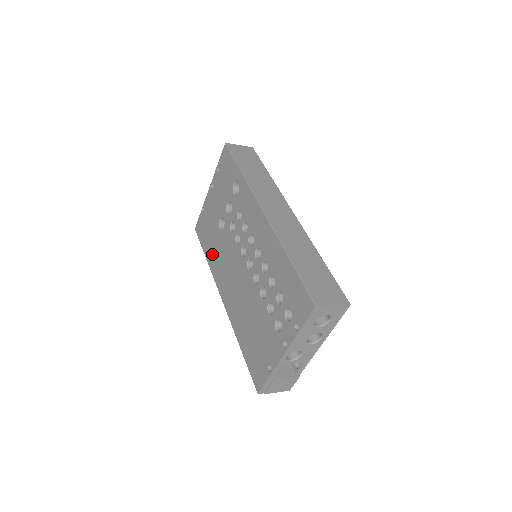
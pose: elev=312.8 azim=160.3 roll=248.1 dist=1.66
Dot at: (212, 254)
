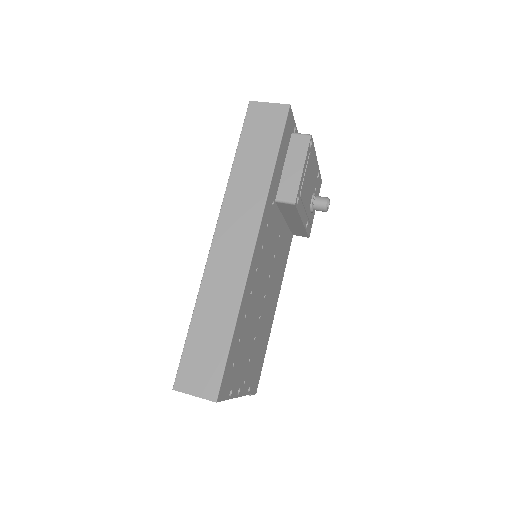
Dot at: occluded
